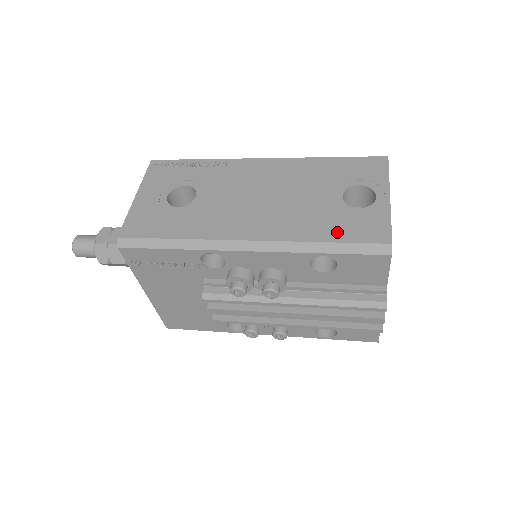
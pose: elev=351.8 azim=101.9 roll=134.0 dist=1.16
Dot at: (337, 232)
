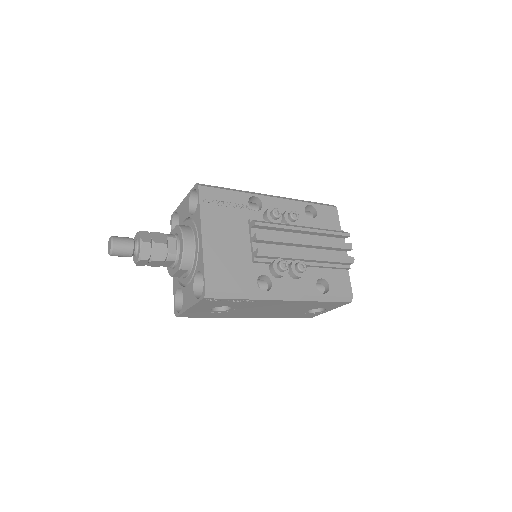
Dot at: occluded
